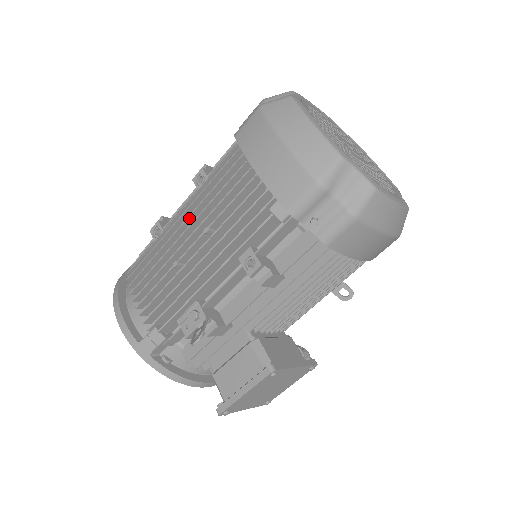
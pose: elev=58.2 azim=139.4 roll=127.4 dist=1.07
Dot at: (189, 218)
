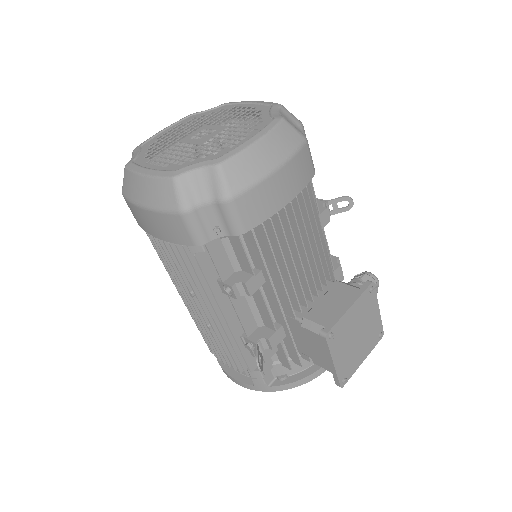
Dot at: (182, 293)
